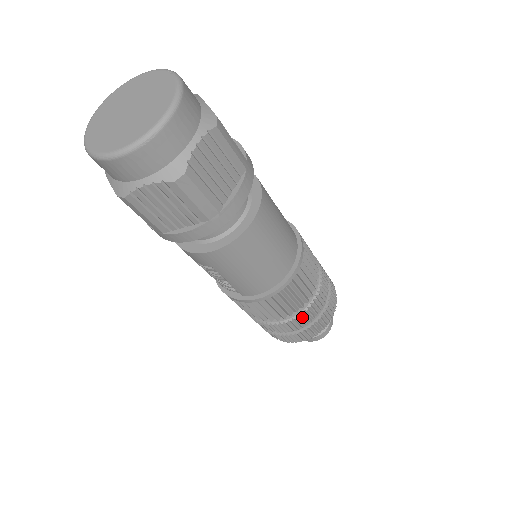
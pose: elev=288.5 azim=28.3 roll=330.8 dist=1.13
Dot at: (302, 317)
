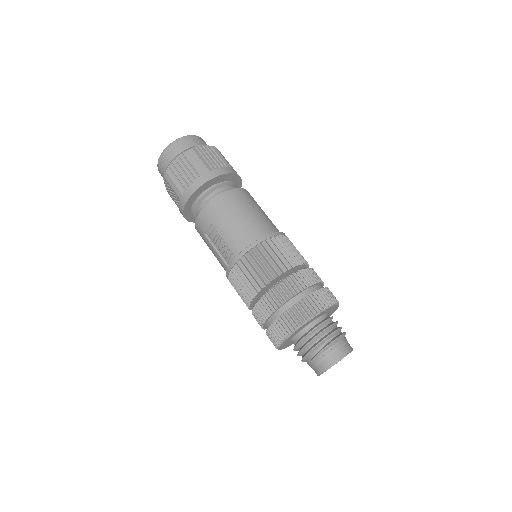
Dot at: (289, 282)
